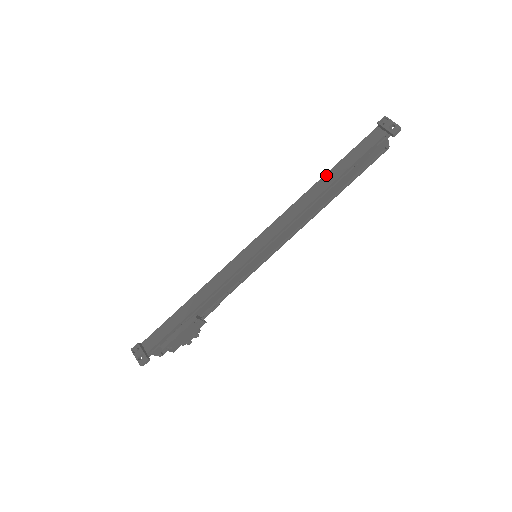
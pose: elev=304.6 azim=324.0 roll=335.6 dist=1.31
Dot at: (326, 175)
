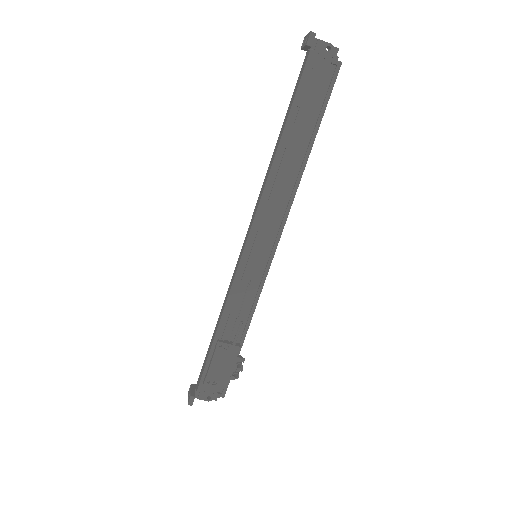
Dot at: (279, 136)
